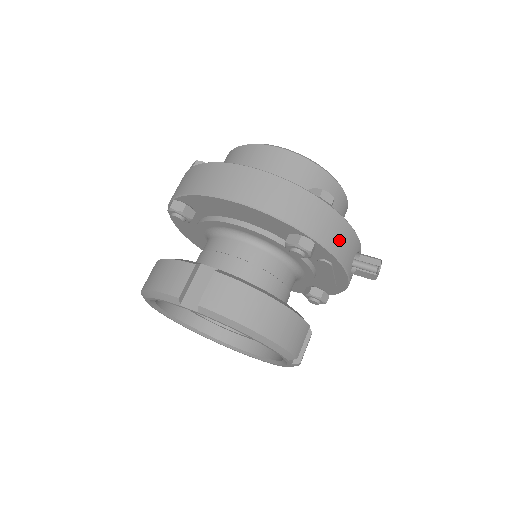
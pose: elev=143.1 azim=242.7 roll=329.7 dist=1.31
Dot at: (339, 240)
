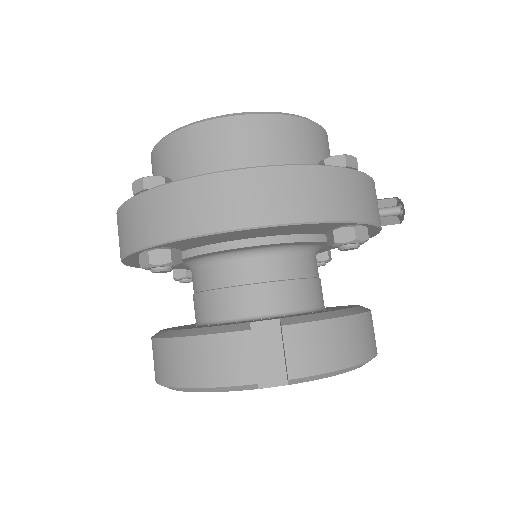
Dot at: (375, 205)
